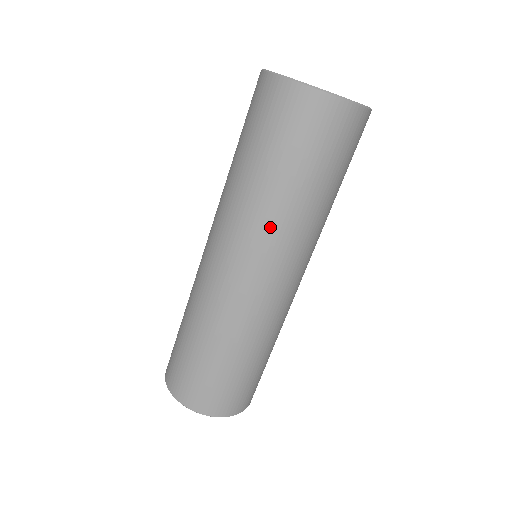
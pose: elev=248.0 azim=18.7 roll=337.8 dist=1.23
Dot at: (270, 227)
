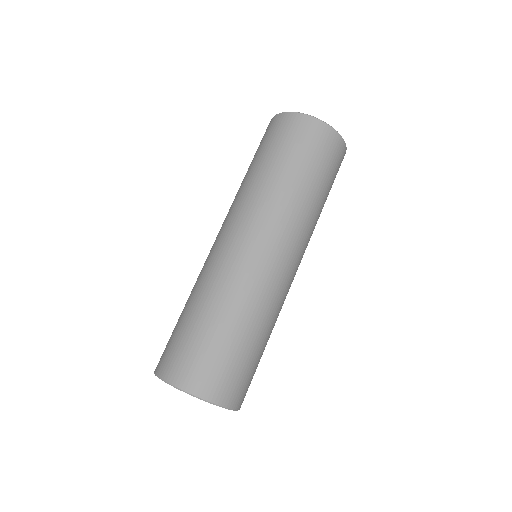
Dot at: (303, 222)
